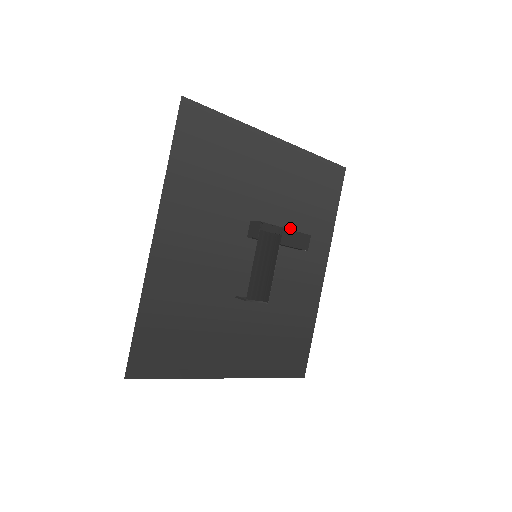
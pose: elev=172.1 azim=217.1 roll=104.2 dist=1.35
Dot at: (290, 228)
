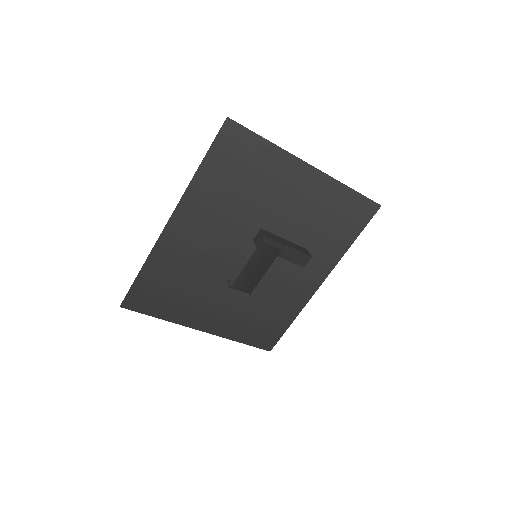
Dot at: (299, 242)
